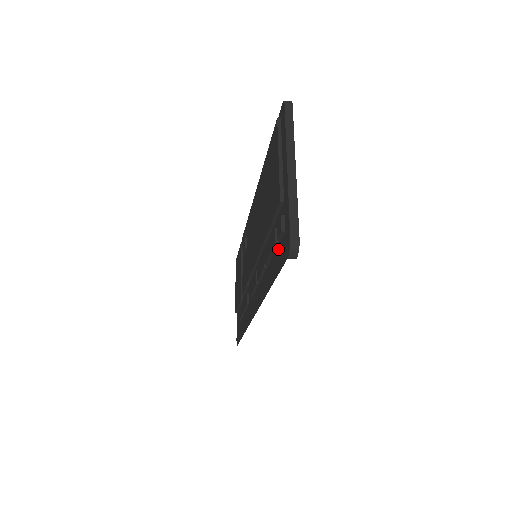
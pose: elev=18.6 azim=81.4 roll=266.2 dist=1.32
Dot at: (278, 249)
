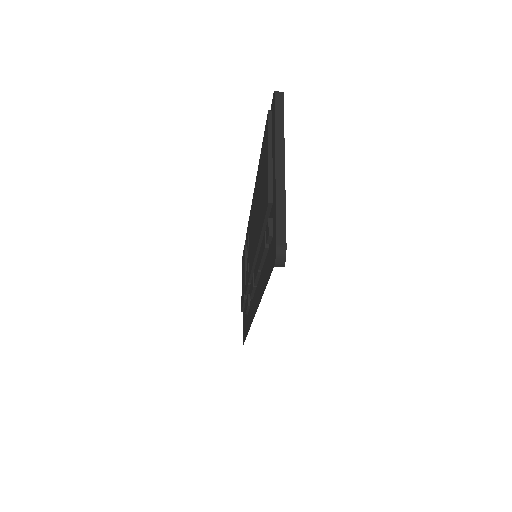
Dot at: (268, 254)
